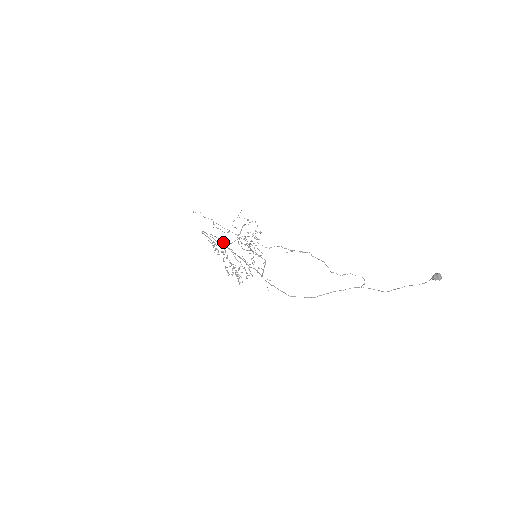
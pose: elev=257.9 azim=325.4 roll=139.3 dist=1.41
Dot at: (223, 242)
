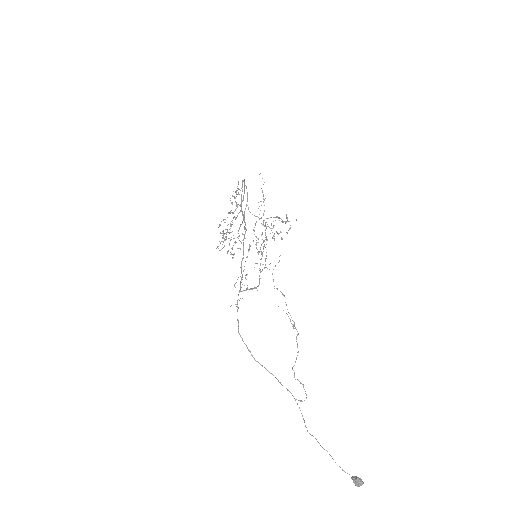
Dot at: (247, 205)
